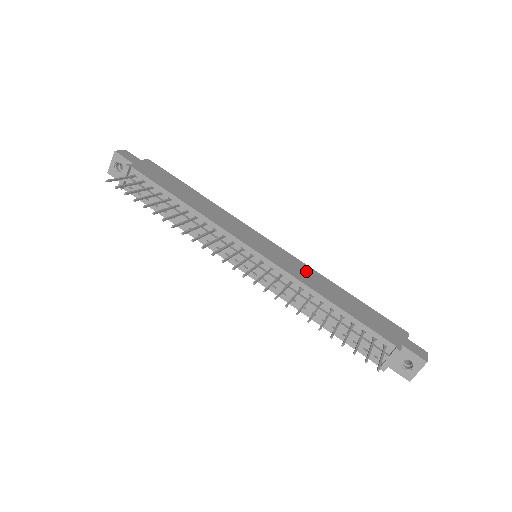
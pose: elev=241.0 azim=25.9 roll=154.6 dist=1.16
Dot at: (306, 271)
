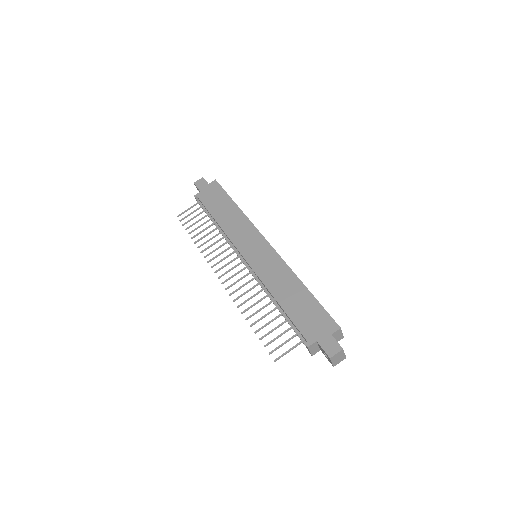
Dot at: (278, 270)
